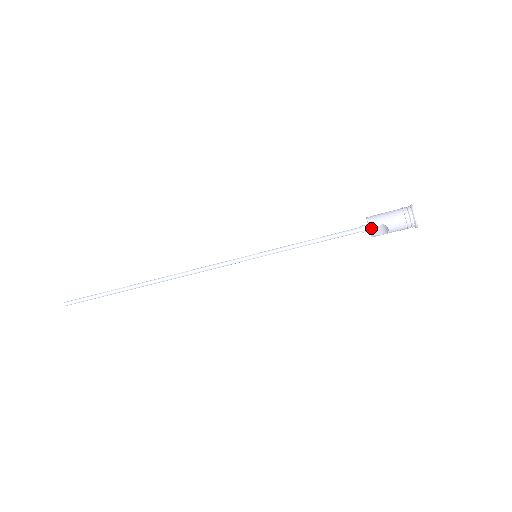
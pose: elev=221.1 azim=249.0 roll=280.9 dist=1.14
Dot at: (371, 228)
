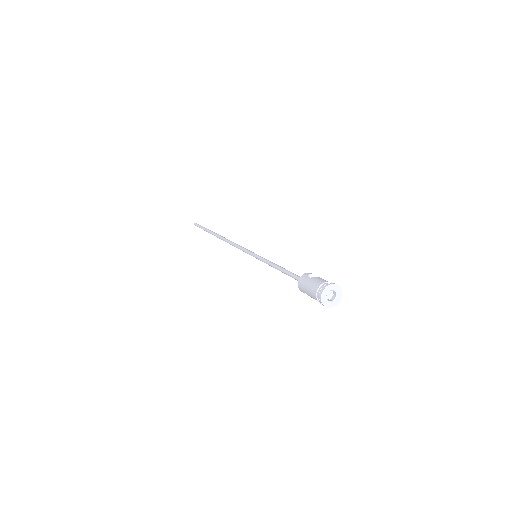
Dot at: (301, 291)
